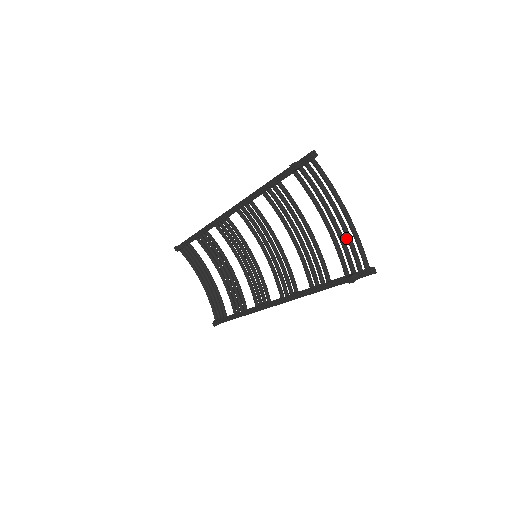
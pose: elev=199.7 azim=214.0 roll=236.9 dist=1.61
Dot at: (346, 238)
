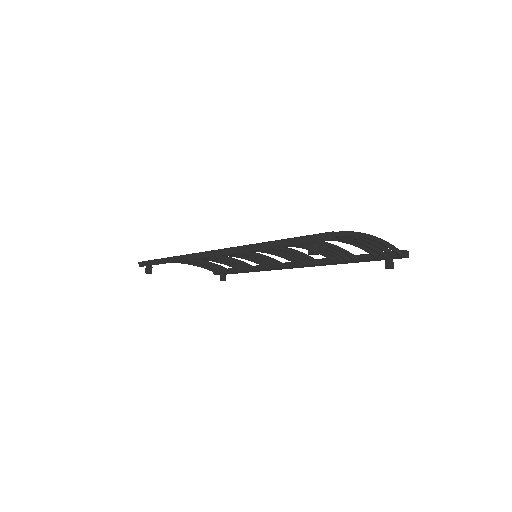
Dot at: occluded
